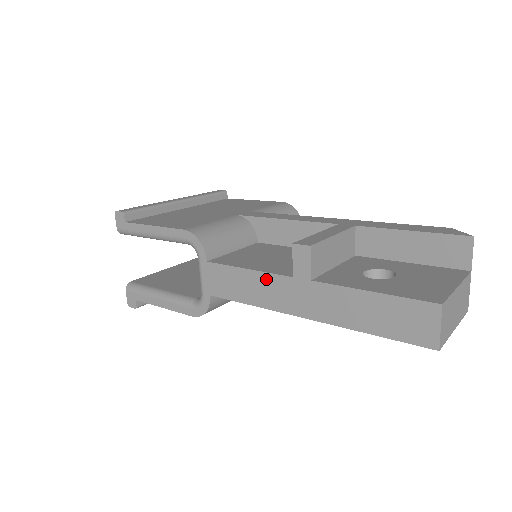
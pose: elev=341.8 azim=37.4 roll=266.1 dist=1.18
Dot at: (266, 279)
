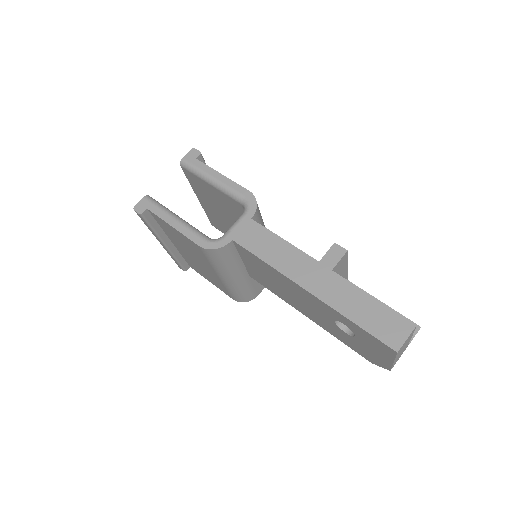
Dot at: (295, 253)
